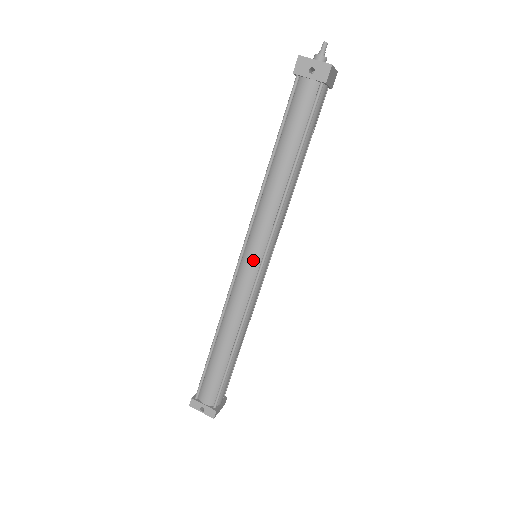
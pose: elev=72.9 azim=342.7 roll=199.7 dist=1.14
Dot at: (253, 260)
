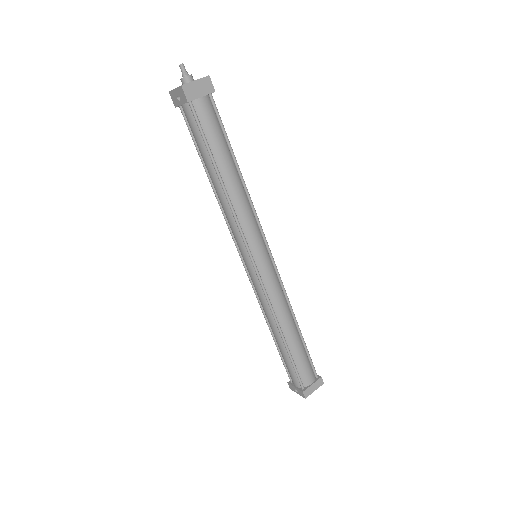
Dot at: (247, 263)
